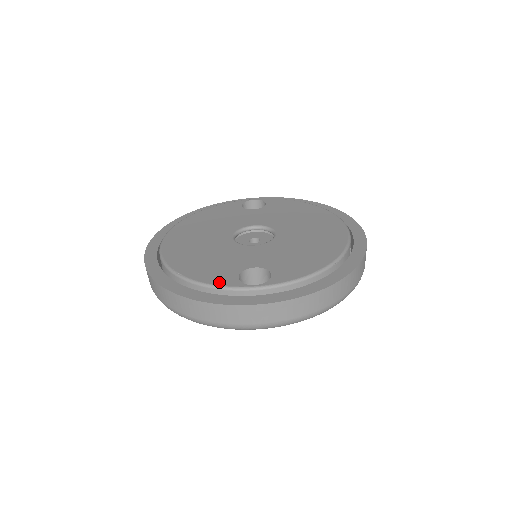
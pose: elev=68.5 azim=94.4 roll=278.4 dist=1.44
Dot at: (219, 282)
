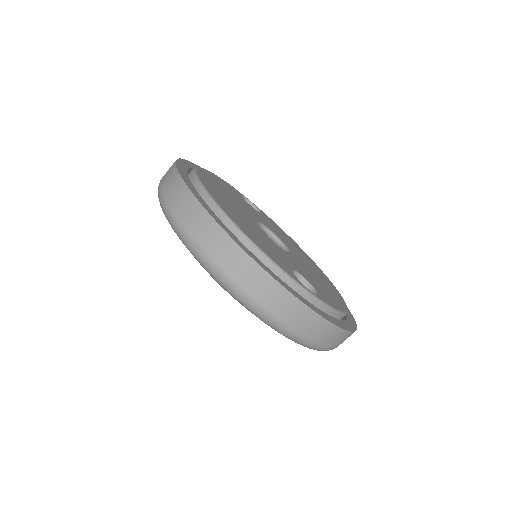
Dot at: (283, 267)
